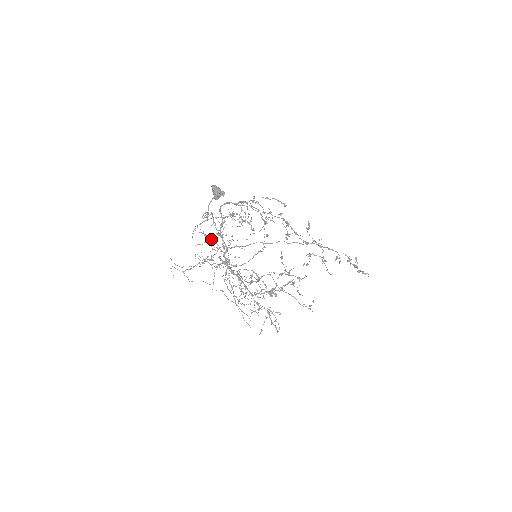
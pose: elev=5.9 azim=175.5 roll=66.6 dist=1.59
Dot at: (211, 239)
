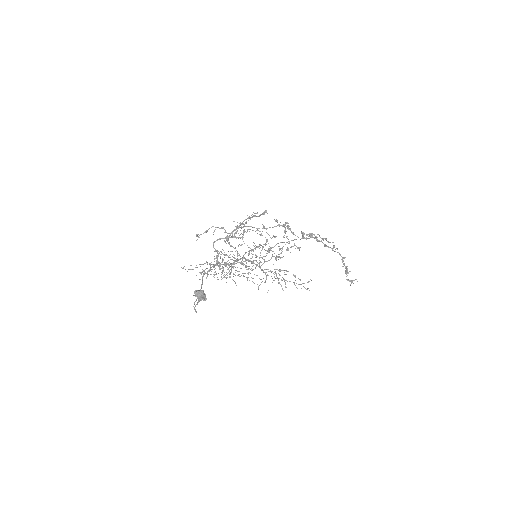
Dot at: (210, 270)
